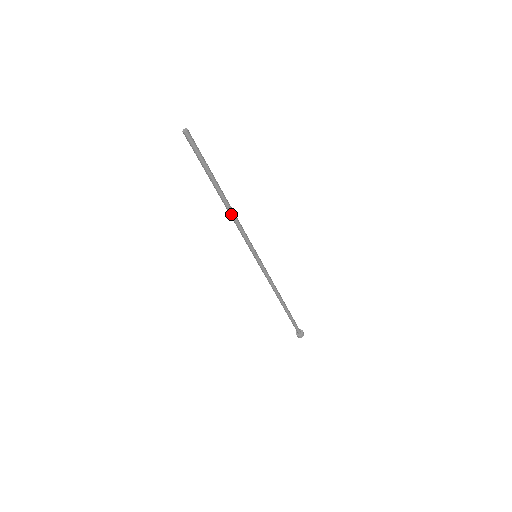
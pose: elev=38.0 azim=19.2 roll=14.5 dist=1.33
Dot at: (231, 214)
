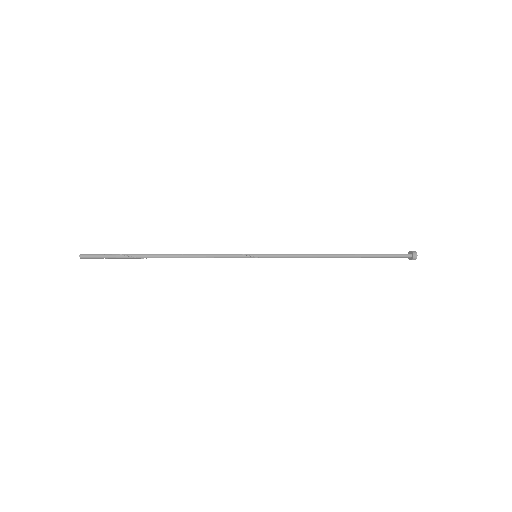
Dot at: occluded
